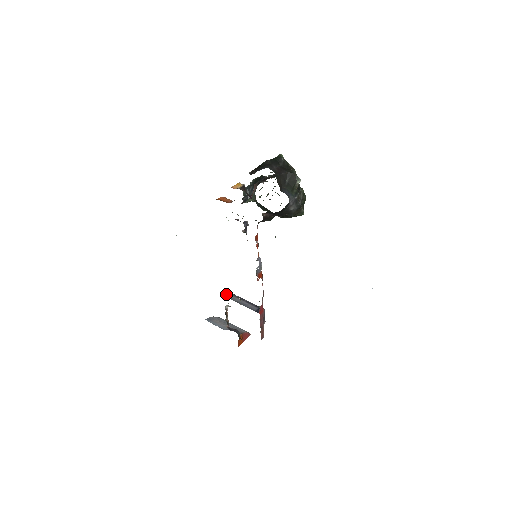
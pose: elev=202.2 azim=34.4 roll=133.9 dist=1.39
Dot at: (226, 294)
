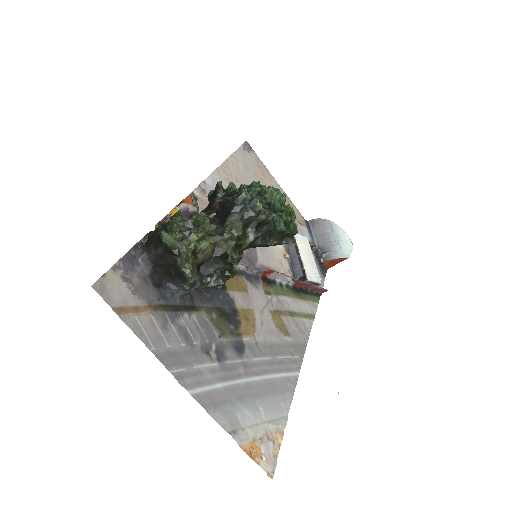
Dot at: occluded
